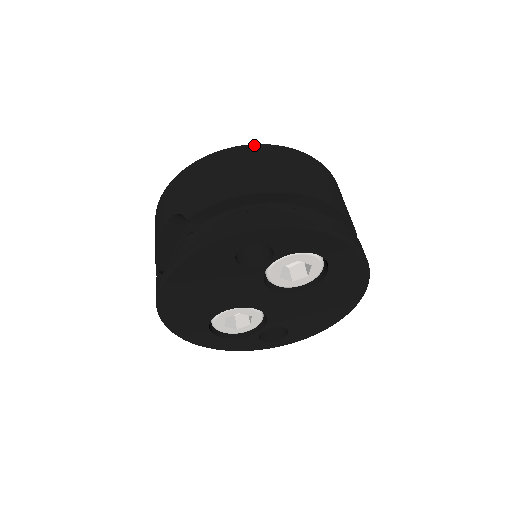
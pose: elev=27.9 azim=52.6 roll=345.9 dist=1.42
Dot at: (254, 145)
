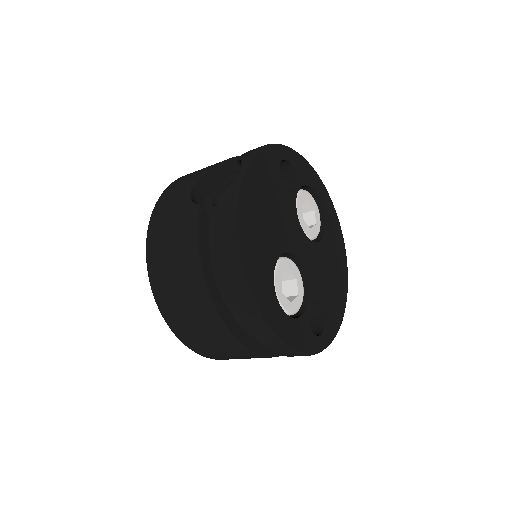
Dot at: occluded
